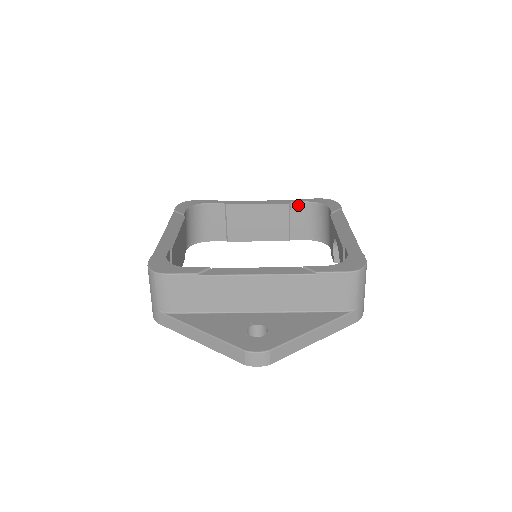
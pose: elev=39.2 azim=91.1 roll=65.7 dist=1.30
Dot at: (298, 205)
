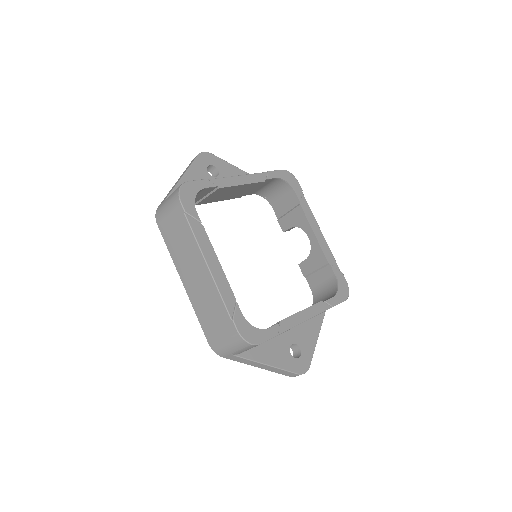
Dot at: (269, 180)
